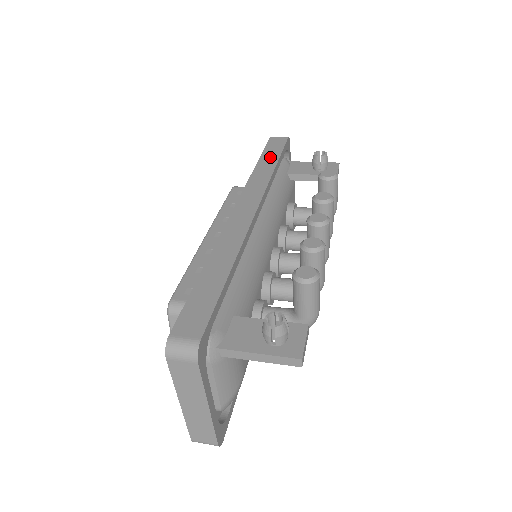
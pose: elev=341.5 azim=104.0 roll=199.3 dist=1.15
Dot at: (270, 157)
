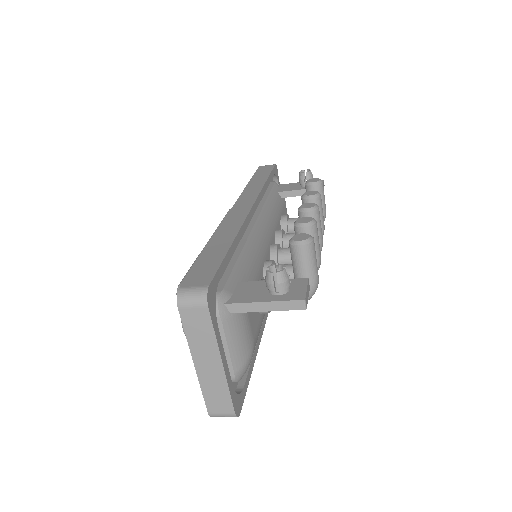
Dot at: (260, 177)
